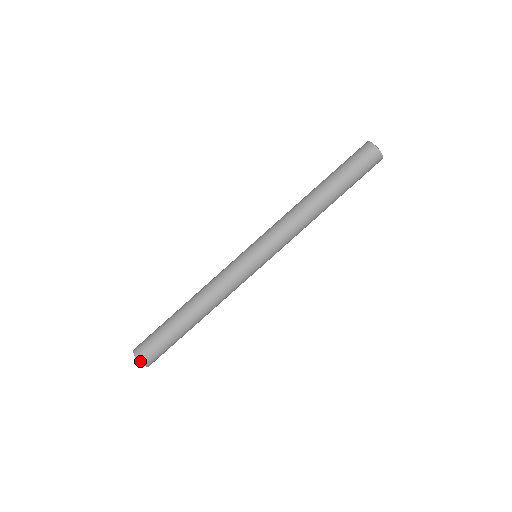
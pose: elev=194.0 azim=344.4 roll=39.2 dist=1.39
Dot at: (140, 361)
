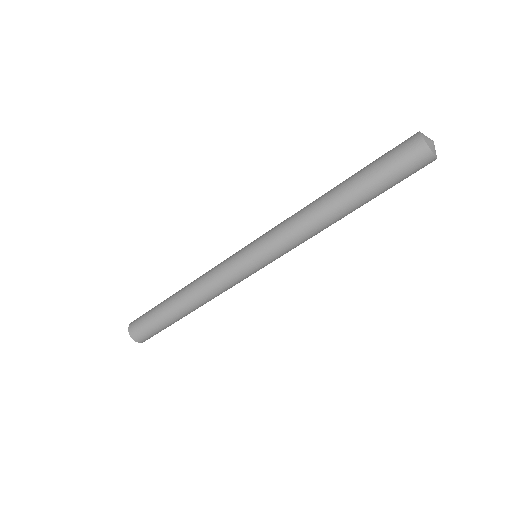
Dot at: (132, 338)
